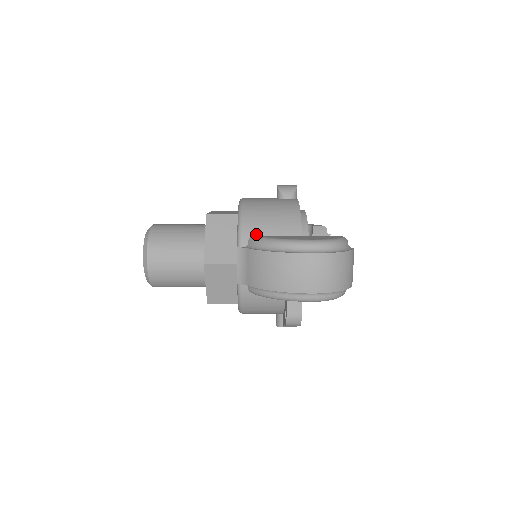
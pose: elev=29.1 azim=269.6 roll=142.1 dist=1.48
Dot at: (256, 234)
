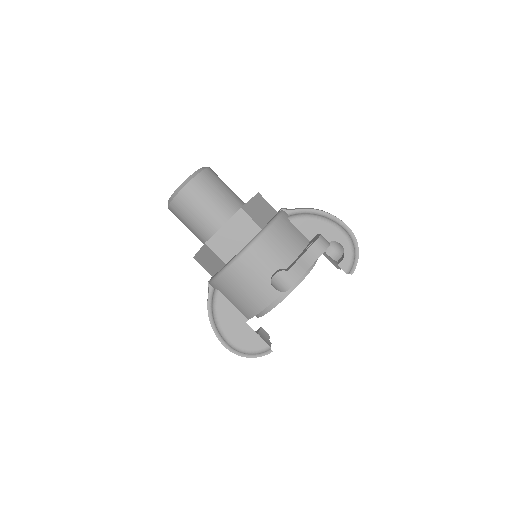
Dot at: occluded
